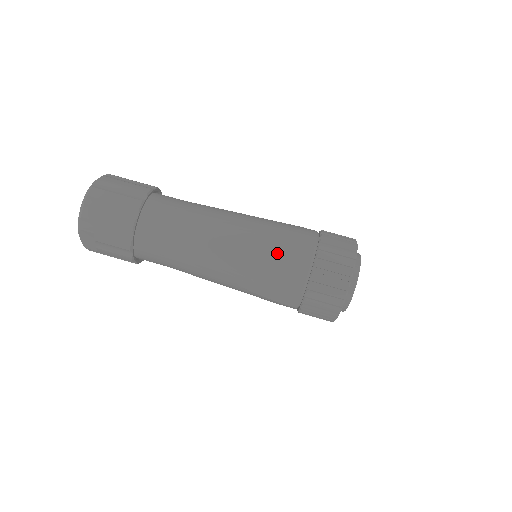
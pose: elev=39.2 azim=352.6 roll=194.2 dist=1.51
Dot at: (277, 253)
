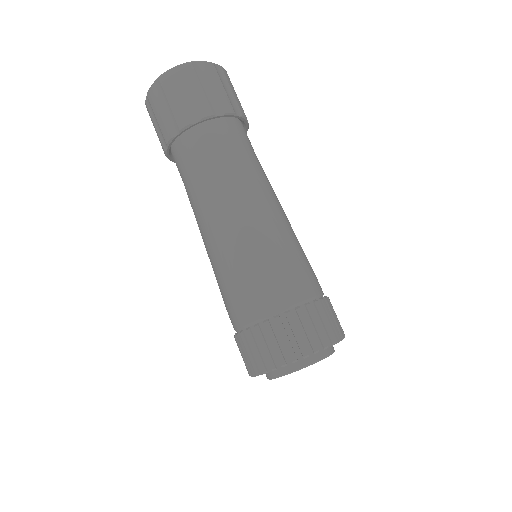
Dot at: (302, 259)
